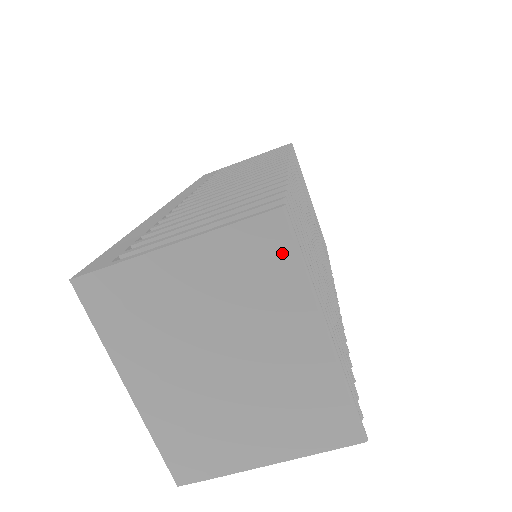
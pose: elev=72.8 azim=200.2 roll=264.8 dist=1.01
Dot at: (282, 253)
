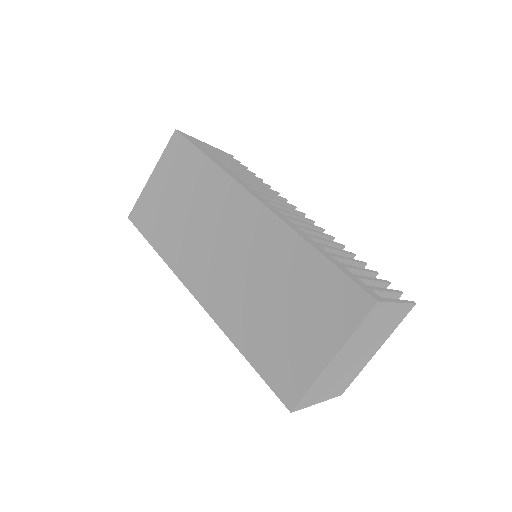
Dot at: (402, 319)
